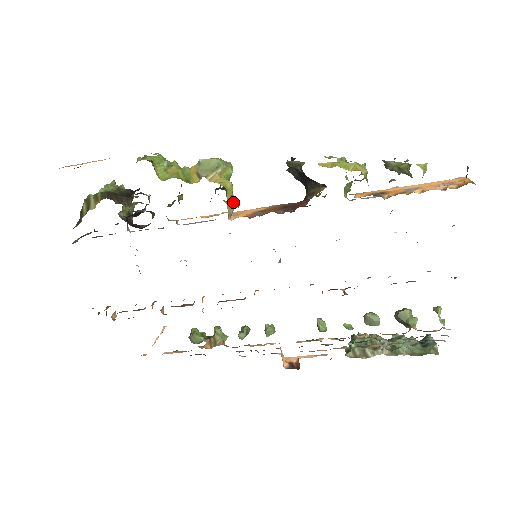
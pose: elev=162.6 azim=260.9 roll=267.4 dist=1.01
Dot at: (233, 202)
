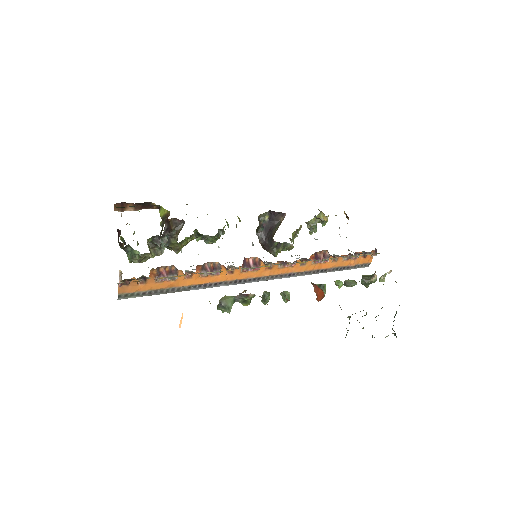
Dot at: occluded
